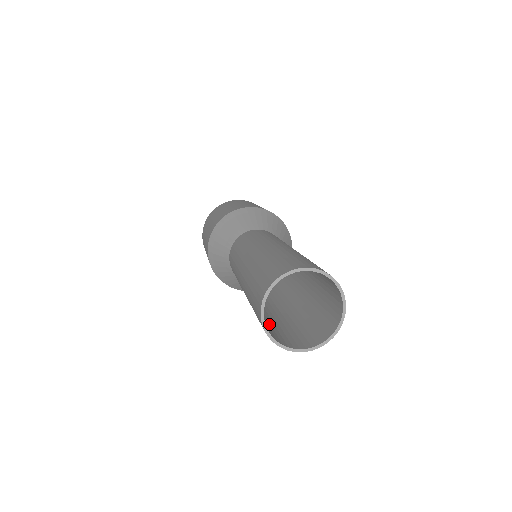
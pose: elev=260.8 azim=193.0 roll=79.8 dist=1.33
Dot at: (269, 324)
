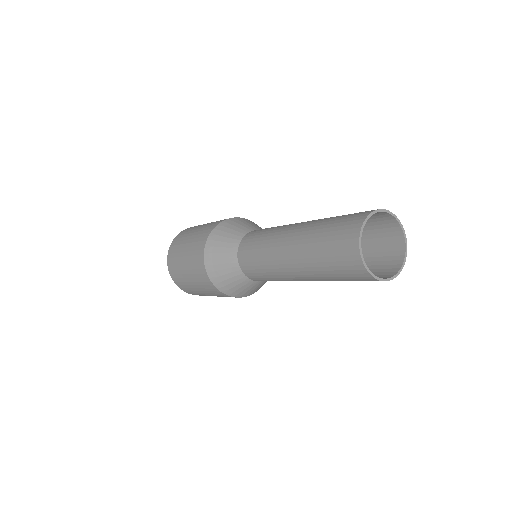
Dot at: occluded
